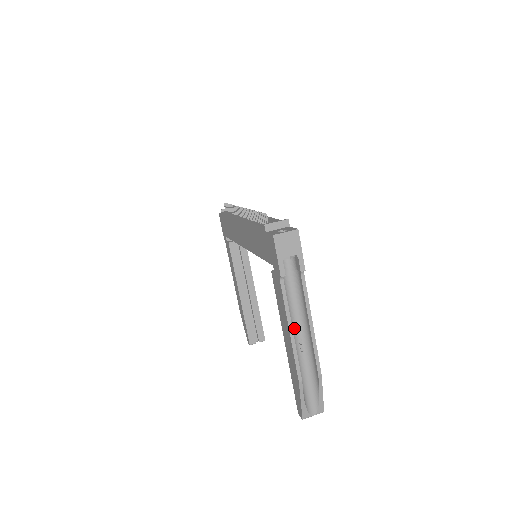
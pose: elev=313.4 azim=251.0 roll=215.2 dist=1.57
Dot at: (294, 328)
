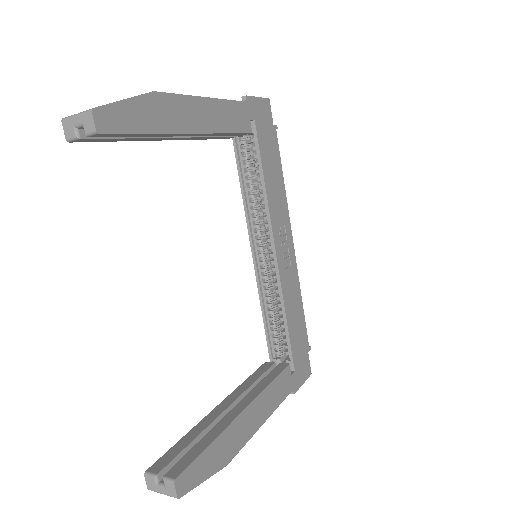
Dot at: occluded
